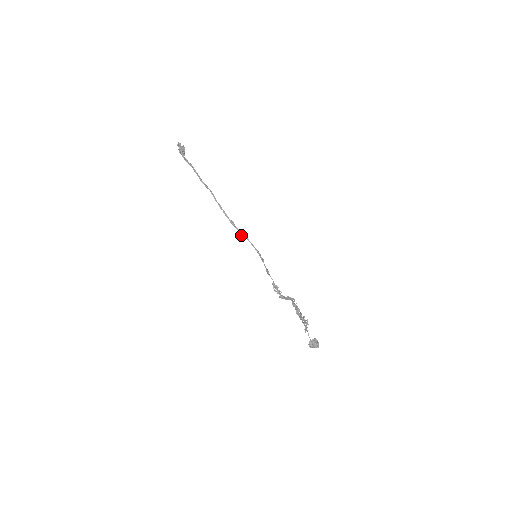
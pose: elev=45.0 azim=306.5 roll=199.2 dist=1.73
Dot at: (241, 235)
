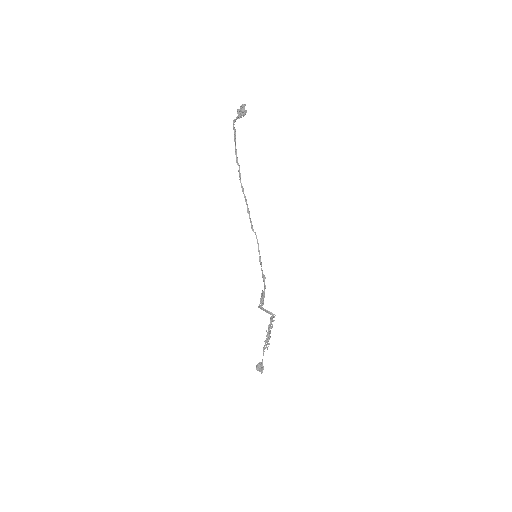
Dot at: (252, 228)
